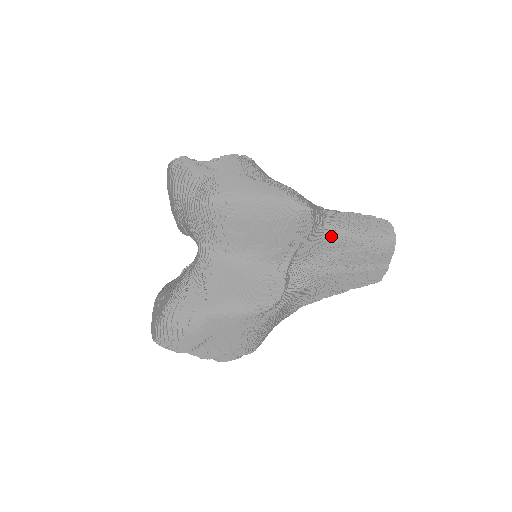
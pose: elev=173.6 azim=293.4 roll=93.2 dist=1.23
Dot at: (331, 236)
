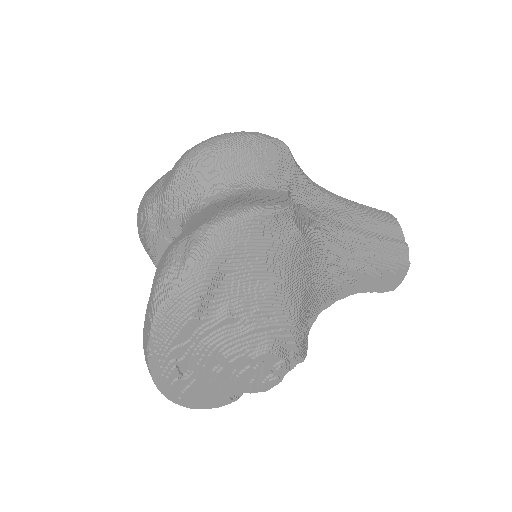
Dot at: (322, 192)
